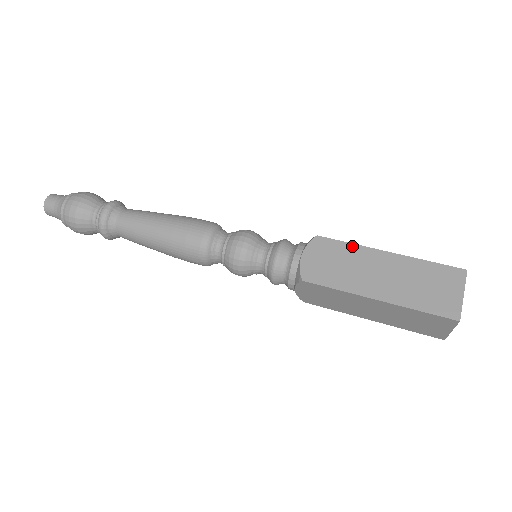
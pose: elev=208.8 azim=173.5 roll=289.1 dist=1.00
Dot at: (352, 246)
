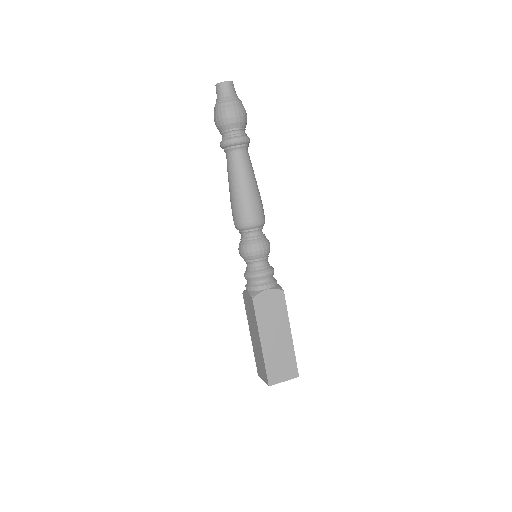
Dot at: (286, 314)
